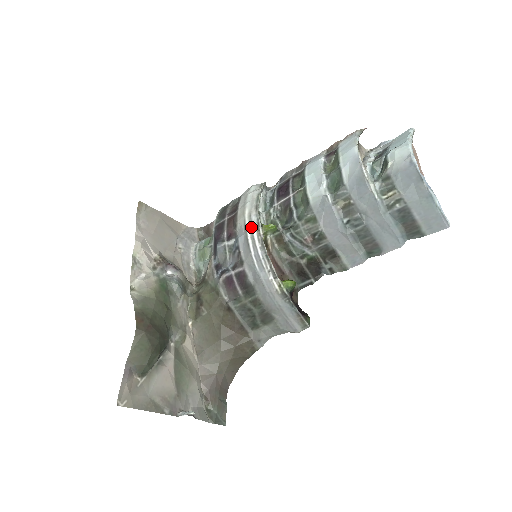
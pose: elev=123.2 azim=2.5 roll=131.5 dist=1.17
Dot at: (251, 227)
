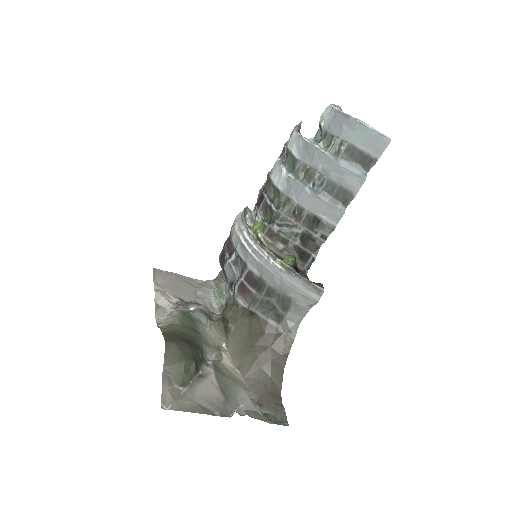
Dot at: (242, 233)
